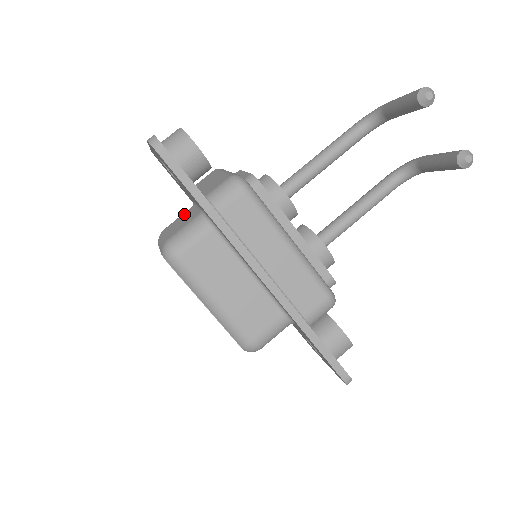
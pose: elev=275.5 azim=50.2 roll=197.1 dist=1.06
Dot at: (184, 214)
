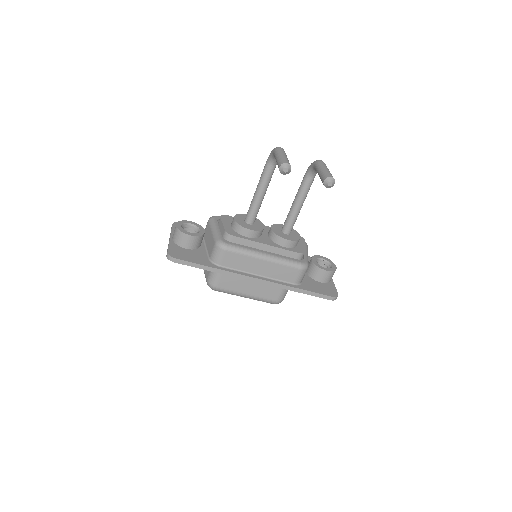
Dot at: occluded
